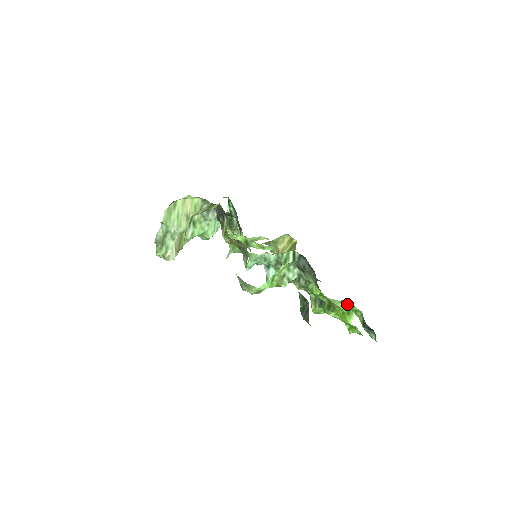
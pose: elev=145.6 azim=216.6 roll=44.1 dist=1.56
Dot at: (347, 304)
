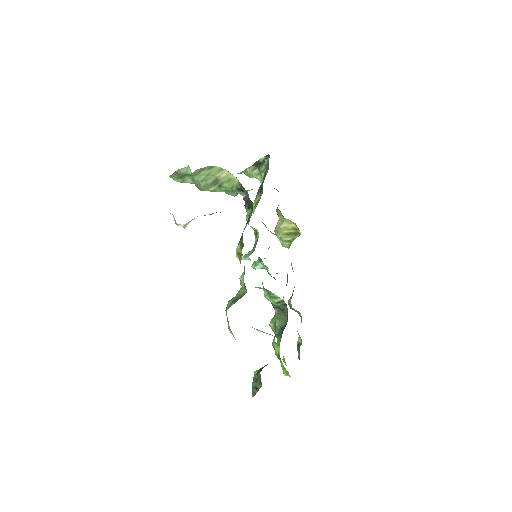
Dot at: occluded
